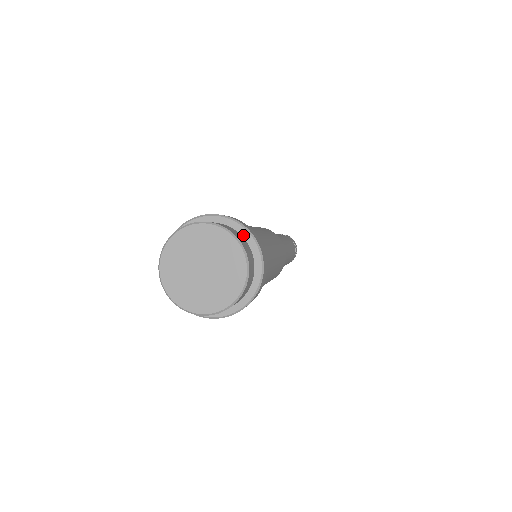
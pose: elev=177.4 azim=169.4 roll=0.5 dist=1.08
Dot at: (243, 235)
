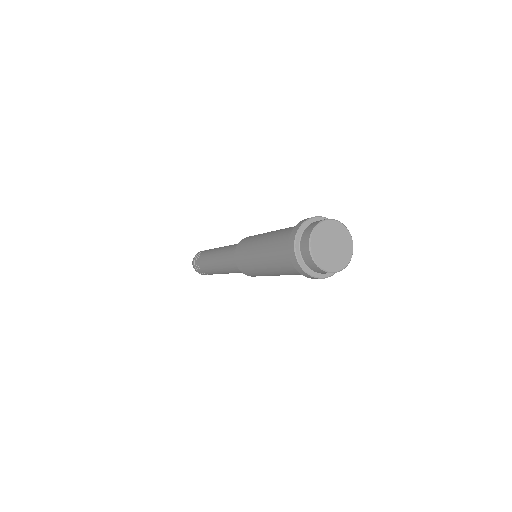
Dot at: occluded
